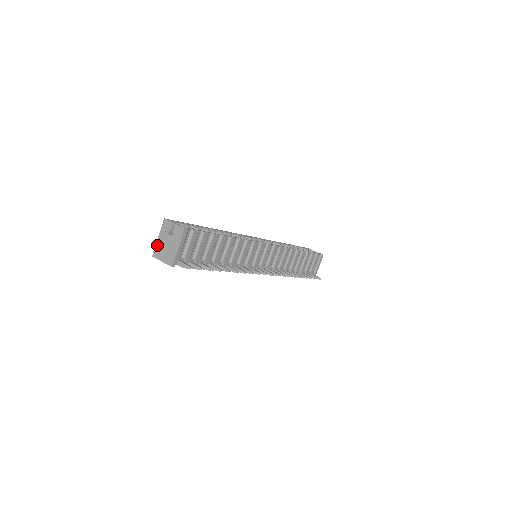
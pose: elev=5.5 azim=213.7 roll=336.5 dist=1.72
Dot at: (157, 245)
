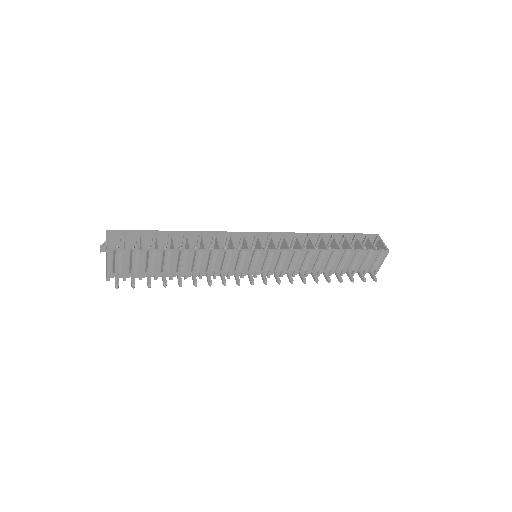
Dot at: occluded
